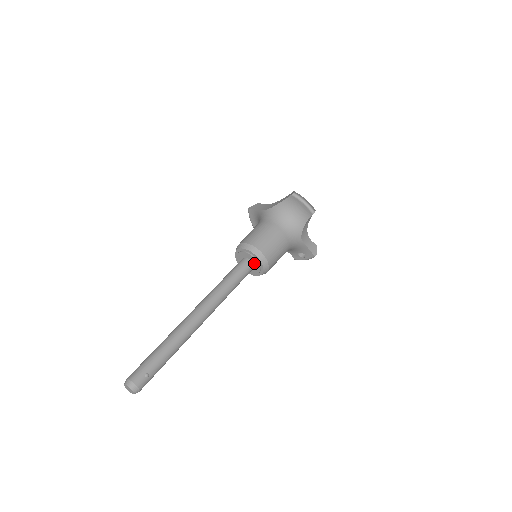
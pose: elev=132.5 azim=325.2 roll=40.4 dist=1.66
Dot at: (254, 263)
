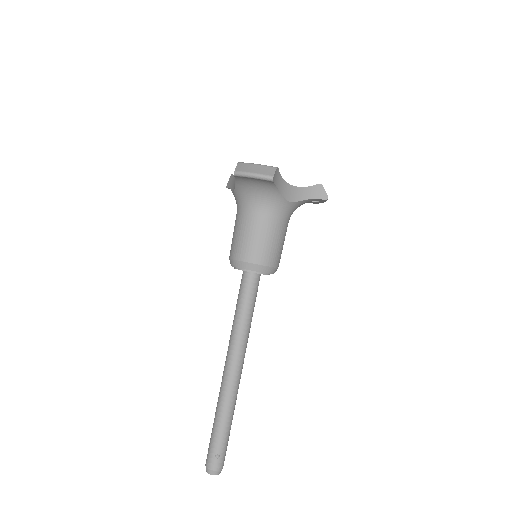
Dot at: (254, 273)
